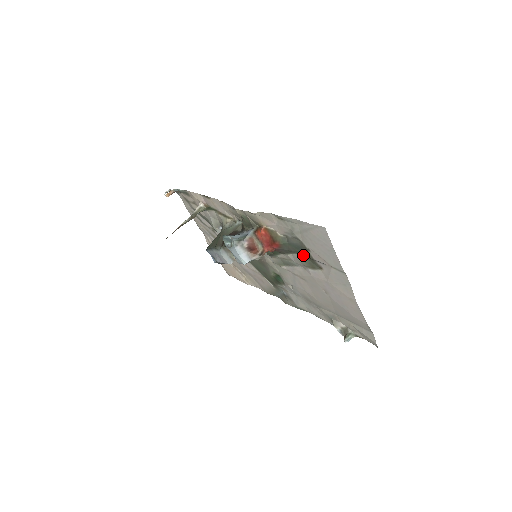
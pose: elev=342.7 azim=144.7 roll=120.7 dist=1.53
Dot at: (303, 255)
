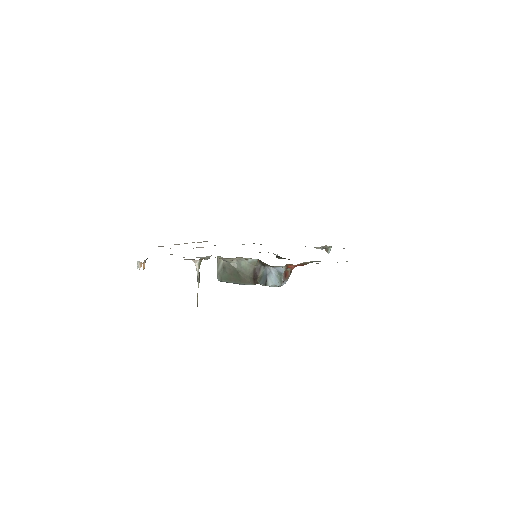
Dot at: occluded
